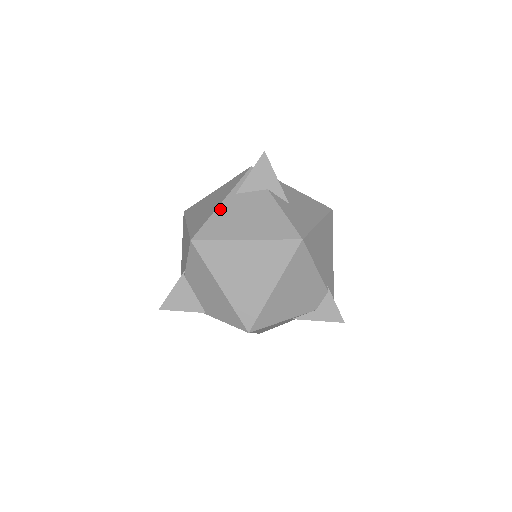
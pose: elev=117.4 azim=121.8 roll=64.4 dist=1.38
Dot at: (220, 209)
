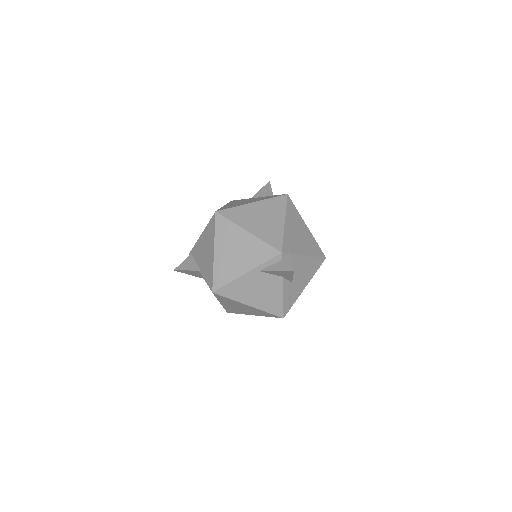
Dot at: (242, 278)
